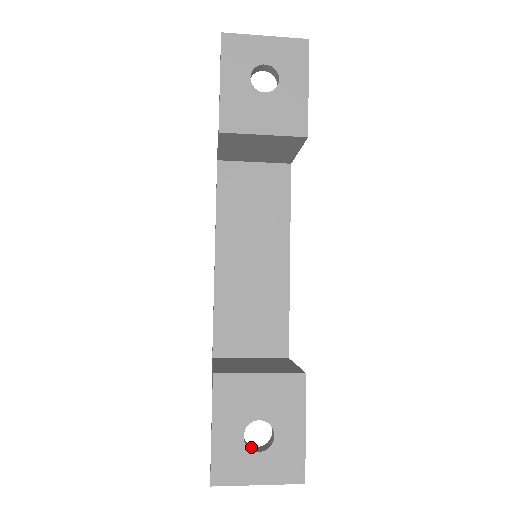
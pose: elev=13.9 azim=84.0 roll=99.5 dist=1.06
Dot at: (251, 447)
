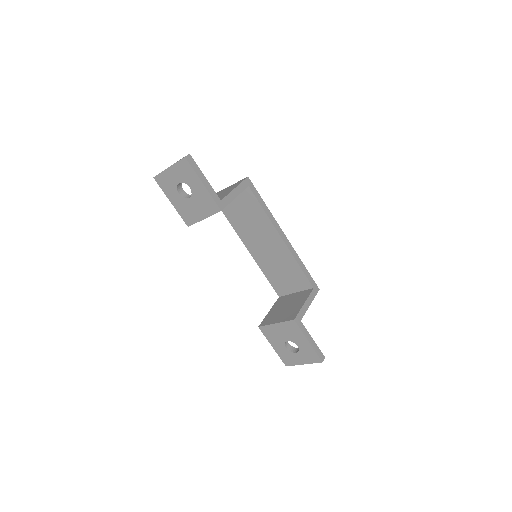
Dot at: (294, 350)
